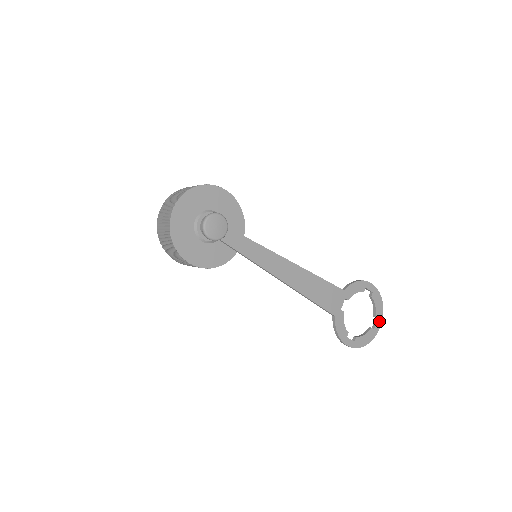
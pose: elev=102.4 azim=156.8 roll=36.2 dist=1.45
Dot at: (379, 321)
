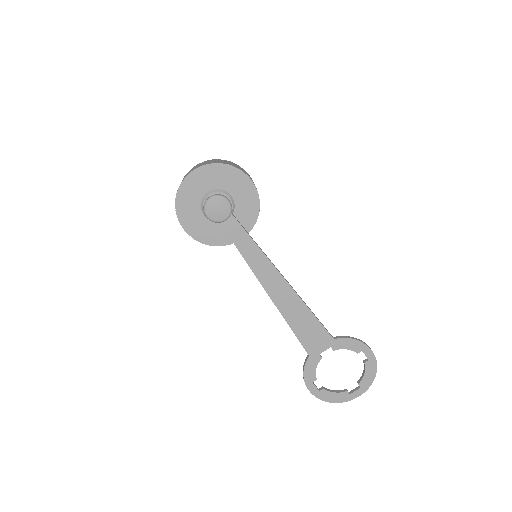
Dot at: (361, 390)
